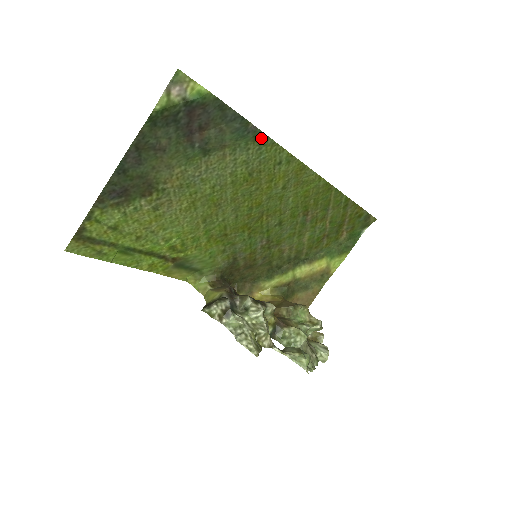
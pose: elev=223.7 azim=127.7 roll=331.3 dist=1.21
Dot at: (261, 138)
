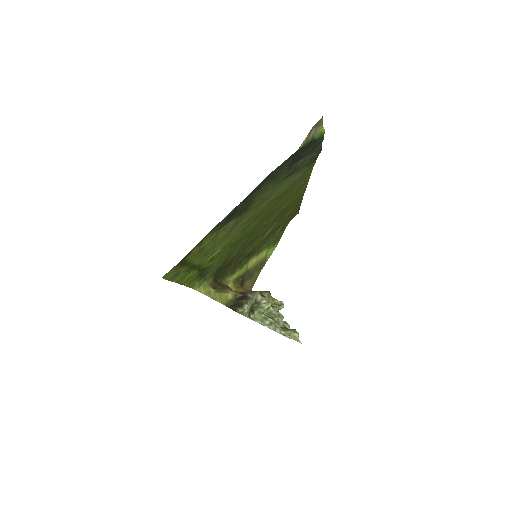
Dot at: (313, 163)
